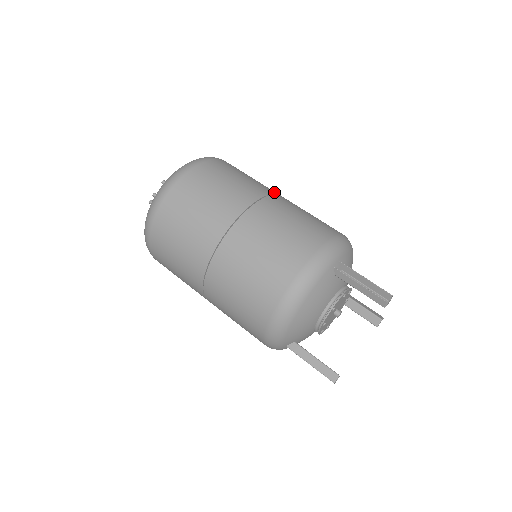
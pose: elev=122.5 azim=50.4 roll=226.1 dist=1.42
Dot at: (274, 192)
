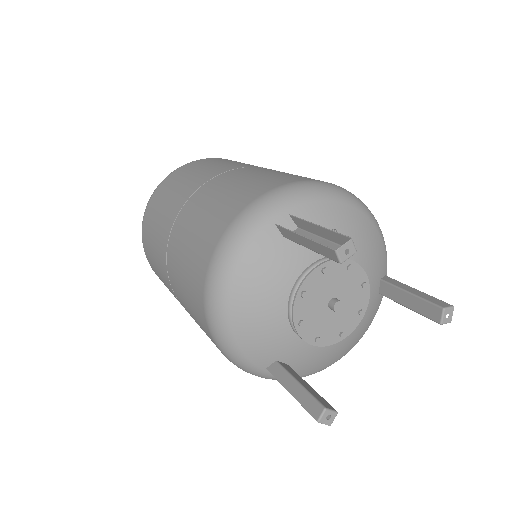
Dot at: (254, 166)
